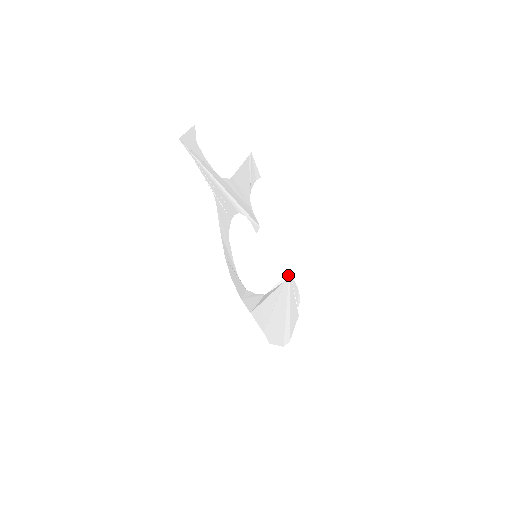
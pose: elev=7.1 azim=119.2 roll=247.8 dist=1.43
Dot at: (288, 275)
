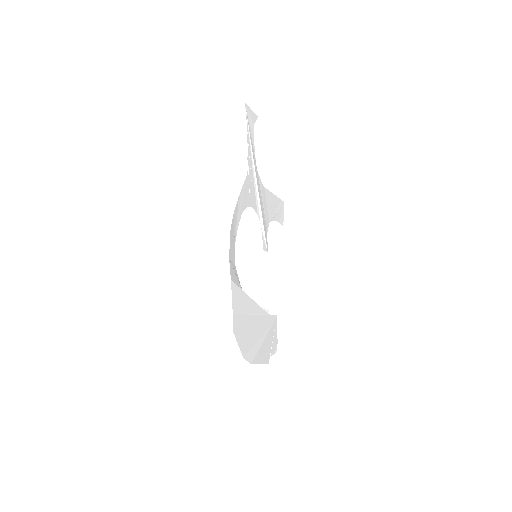
Dot at: (274, 317)
